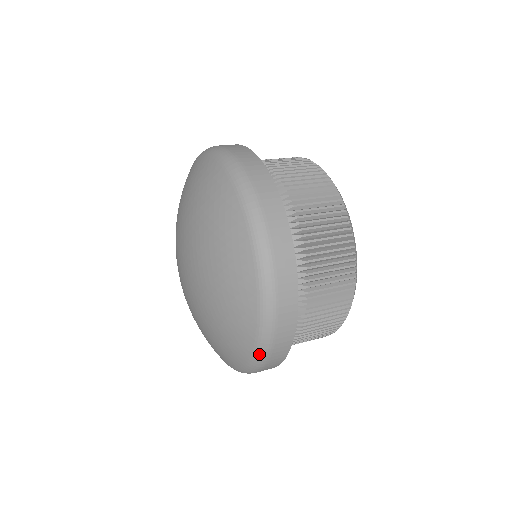
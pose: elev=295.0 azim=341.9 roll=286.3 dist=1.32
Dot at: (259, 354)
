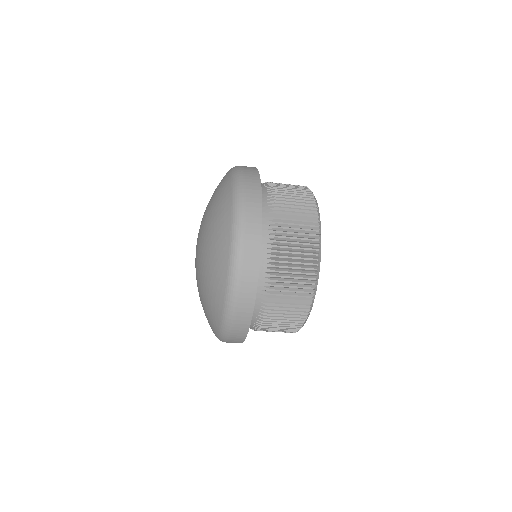
Dot at: (230, 286)
